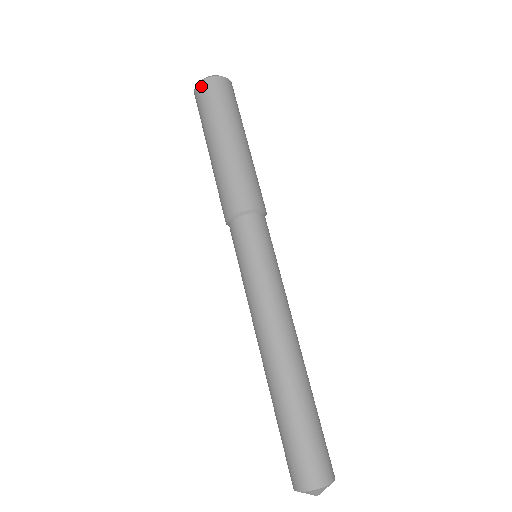
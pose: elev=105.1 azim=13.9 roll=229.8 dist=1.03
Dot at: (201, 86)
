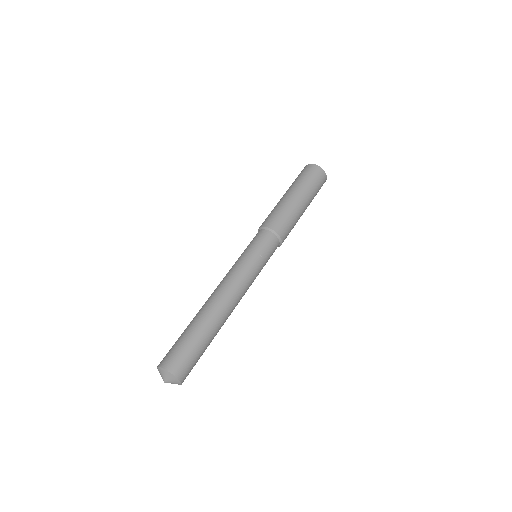
Dot at: occluded
